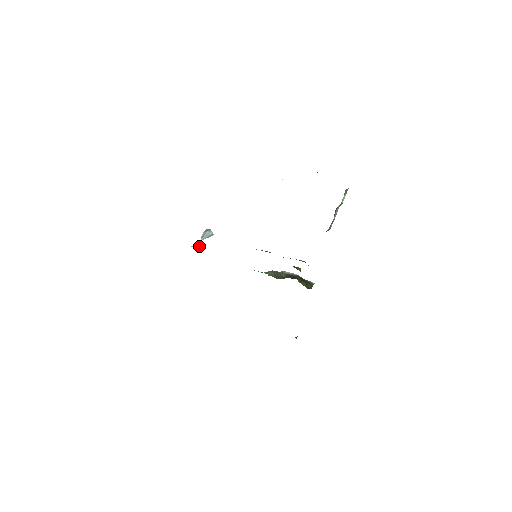
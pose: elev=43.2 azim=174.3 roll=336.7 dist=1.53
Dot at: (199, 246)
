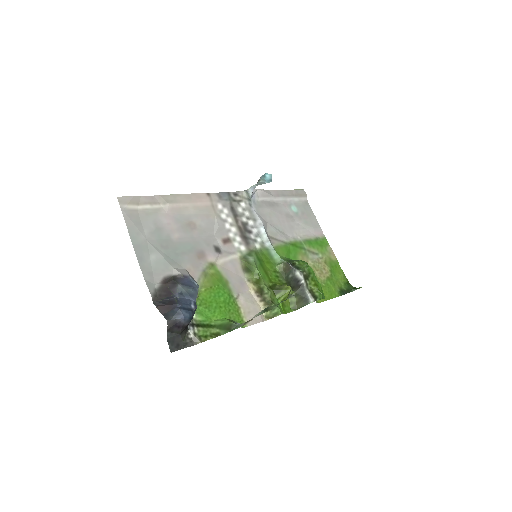
Dot at: (252, 191)
